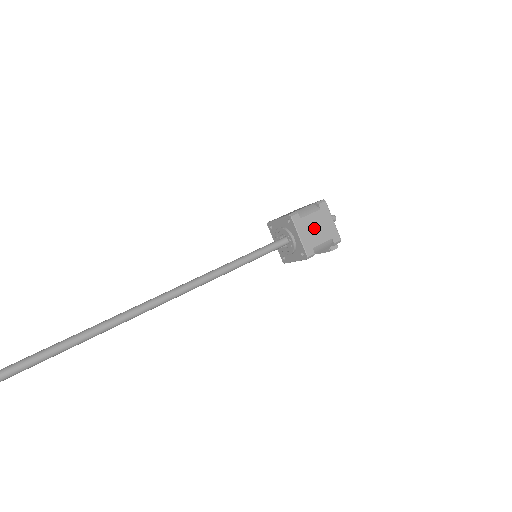
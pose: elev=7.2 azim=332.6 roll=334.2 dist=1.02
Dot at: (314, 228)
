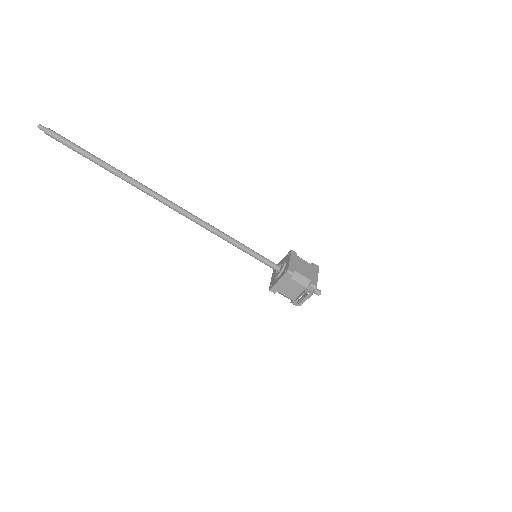
Dot at: (302, 266)
